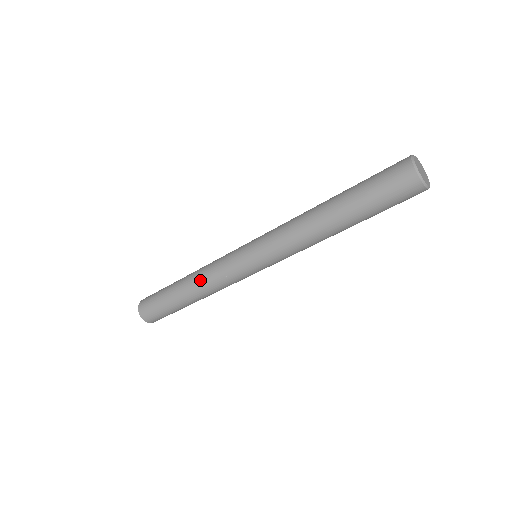
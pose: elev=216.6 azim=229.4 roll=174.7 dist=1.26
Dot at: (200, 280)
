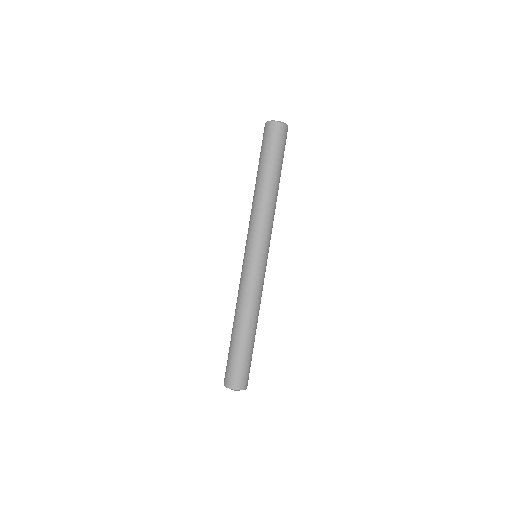
Dot at: (239, 305)
